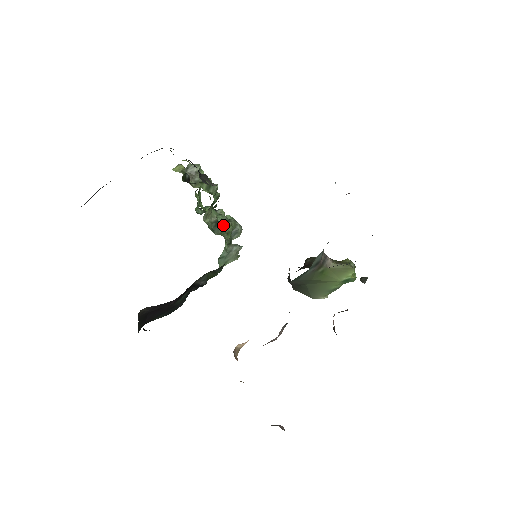
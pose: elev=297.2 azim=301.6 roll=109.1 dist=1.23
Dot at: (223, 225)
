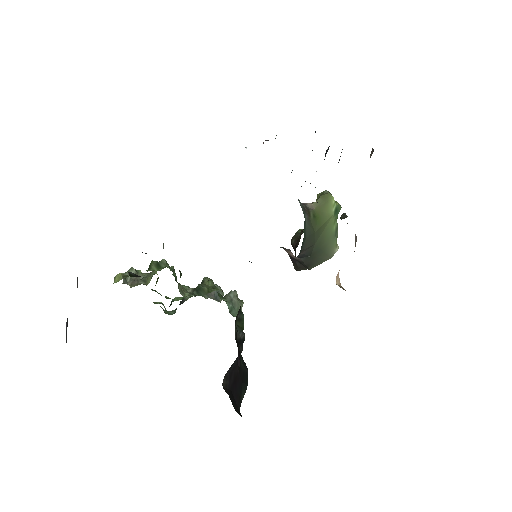
Dot at: (202, 286)
